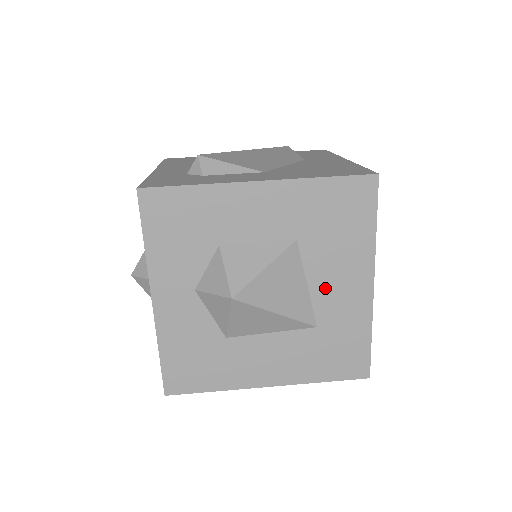
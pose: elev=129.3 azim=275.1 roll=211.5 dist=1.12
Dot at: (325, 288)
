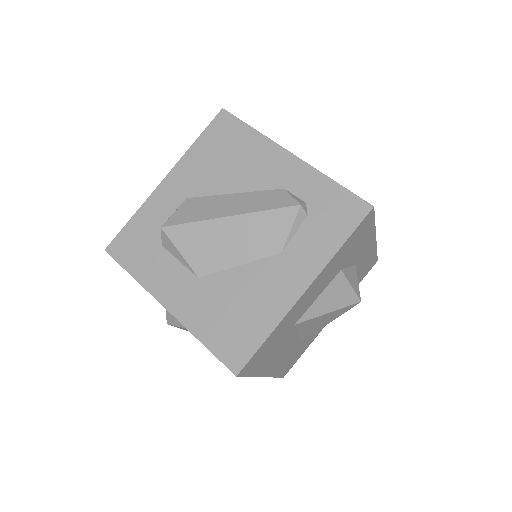
Dot at: occluded
